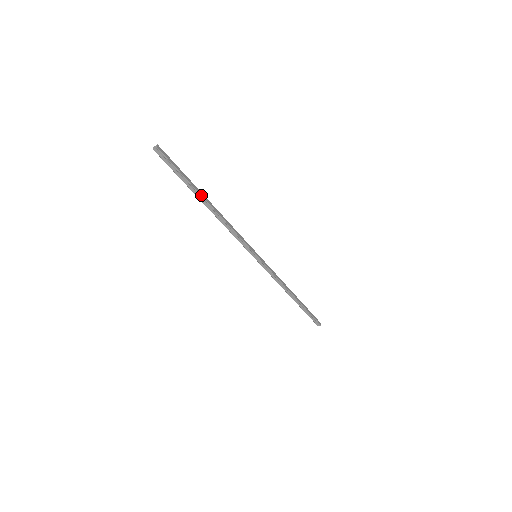
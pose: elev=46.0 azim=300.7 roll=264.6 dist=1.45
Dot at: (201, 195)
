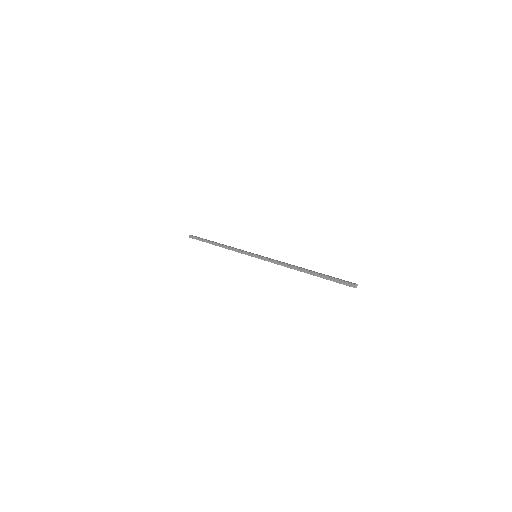
Dot at: (211, 242)
